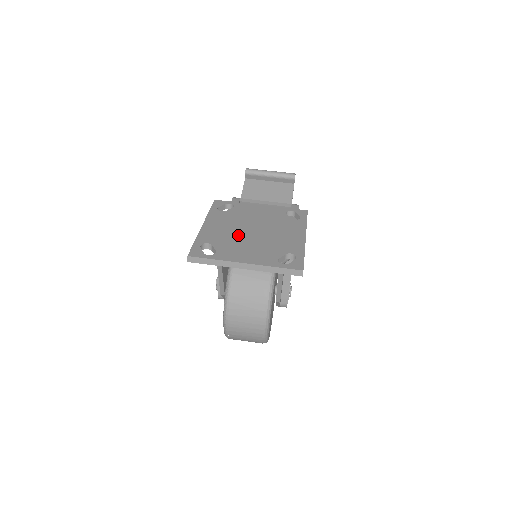
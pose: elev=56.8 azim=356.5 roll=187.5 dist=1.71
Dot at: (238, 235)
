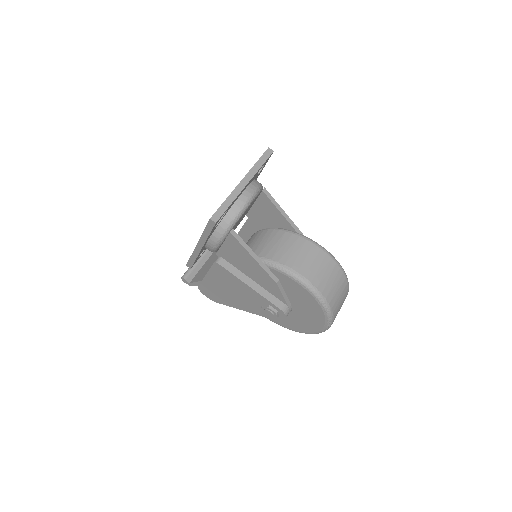
Dot at: occluded
